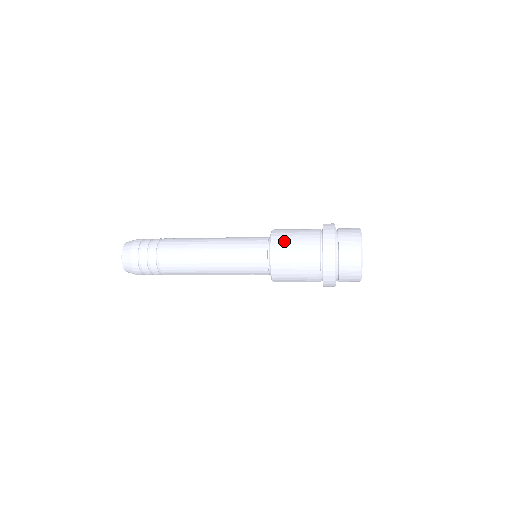
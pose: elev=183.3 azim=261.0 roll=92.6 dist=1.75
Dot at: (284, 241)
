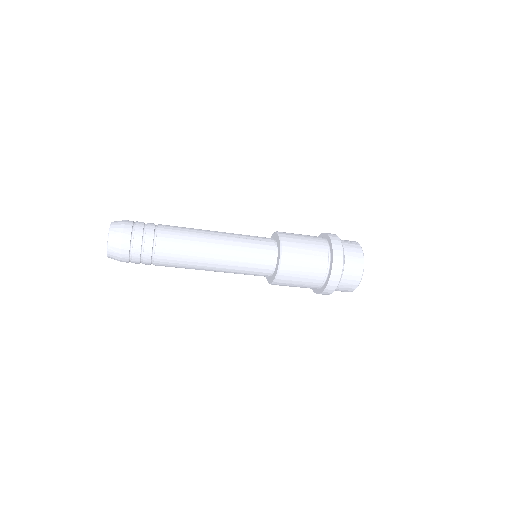
Dot at: occluded
